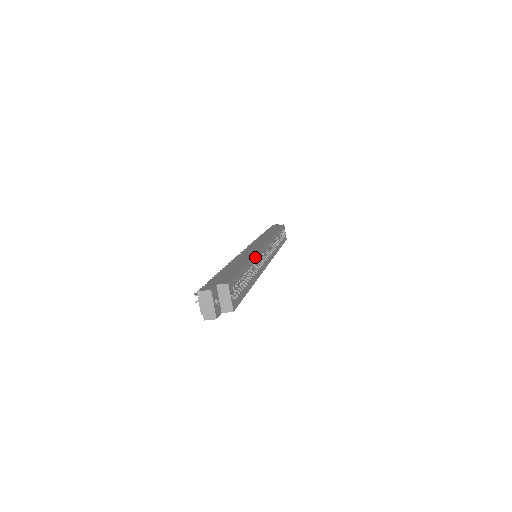
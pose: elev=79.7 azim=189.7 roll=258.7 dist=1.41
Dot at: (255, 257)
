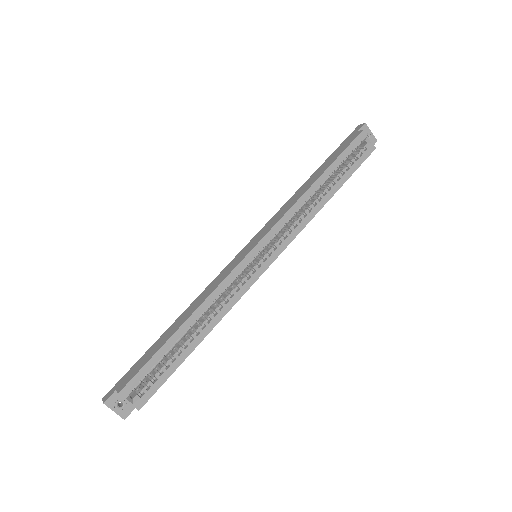
Dot at: (211, 297)
